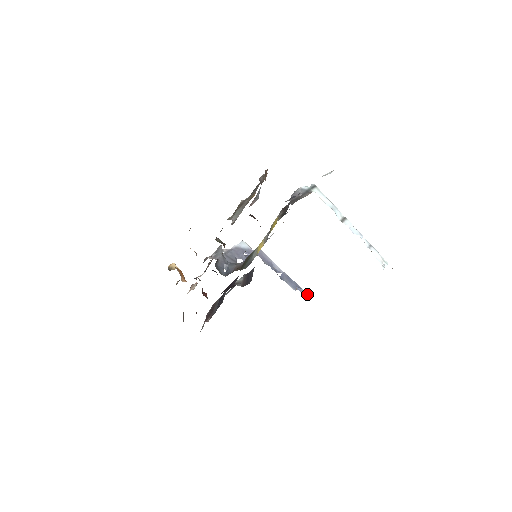
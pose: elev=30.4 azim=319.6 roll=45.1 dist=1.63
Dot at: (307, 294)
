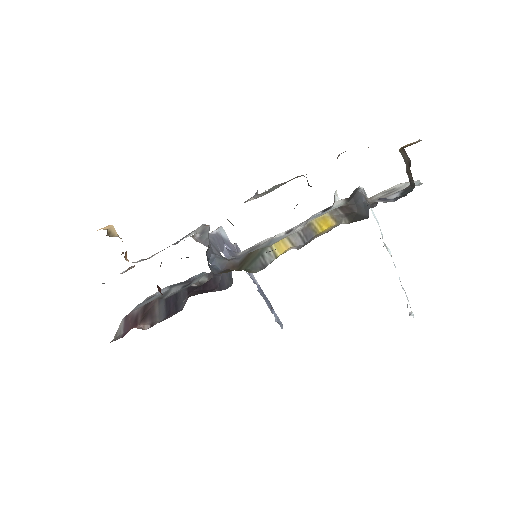
Dot at: (280, 321)
